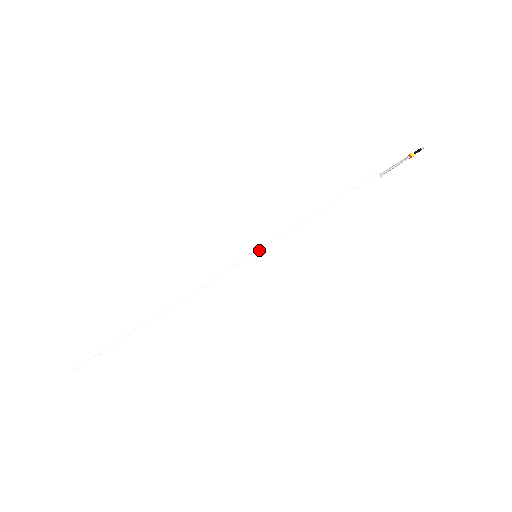
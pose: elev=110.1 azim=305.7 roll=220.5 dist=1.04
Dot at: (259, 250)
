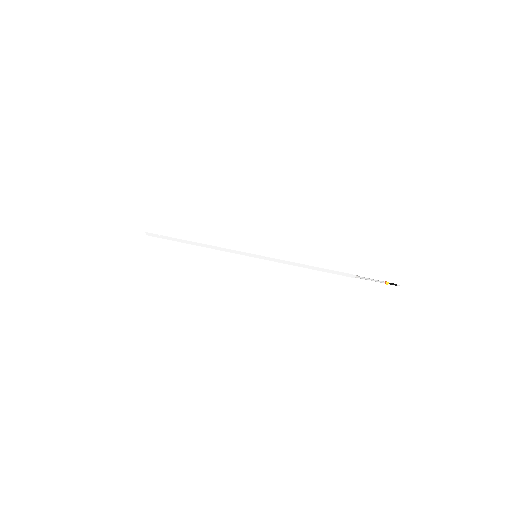
Dot at: (259, 255)
